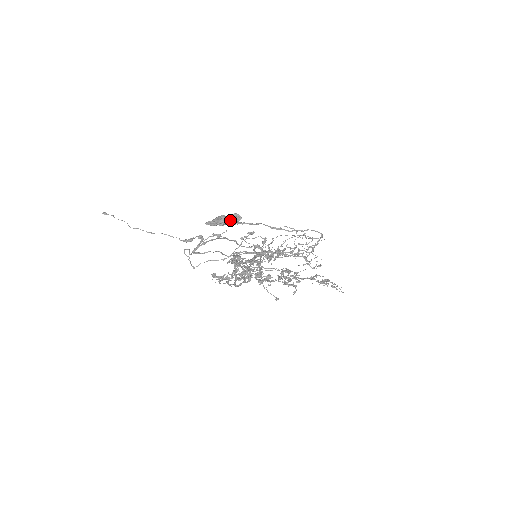
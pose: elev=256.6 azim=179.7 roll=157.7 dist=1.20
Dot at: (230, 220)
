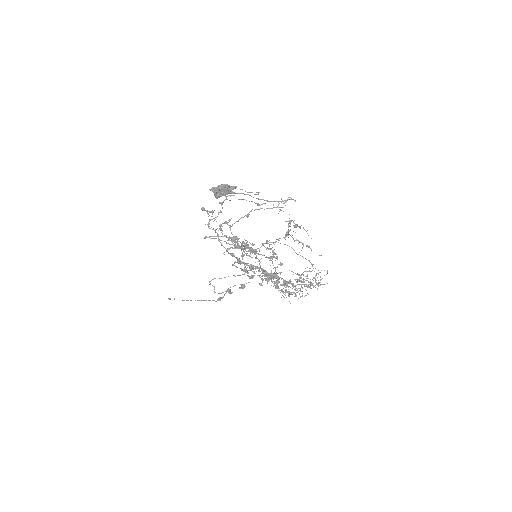
Dot at: (226, 186)
